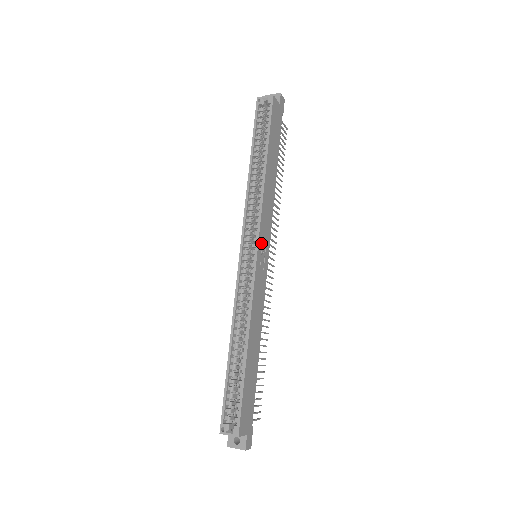
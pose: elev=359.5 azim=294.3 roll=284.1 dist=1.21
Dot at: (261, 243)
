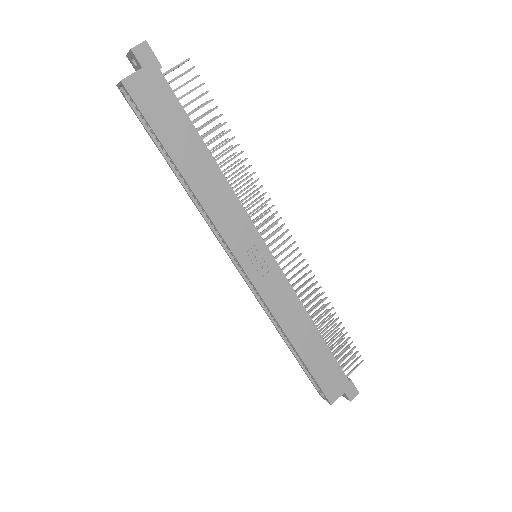
Dot at: (244, 256)
